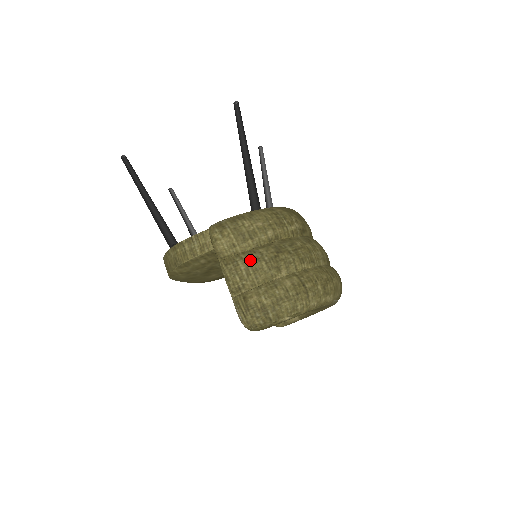
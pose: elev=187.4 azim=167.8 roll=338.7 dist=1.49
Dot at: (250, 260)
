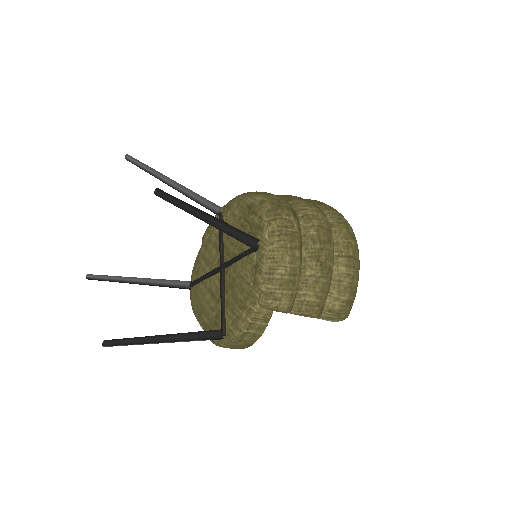
Dot at: (312, 289)
